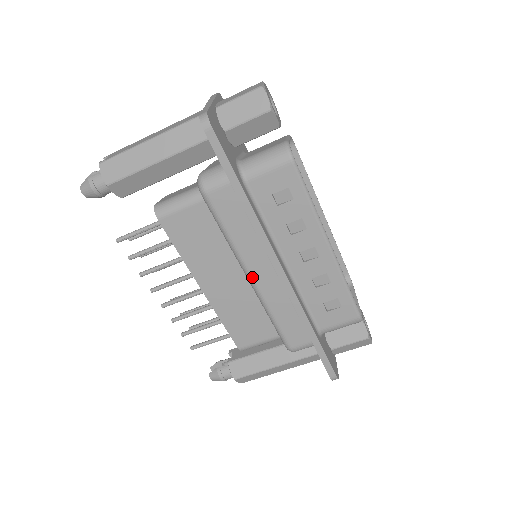
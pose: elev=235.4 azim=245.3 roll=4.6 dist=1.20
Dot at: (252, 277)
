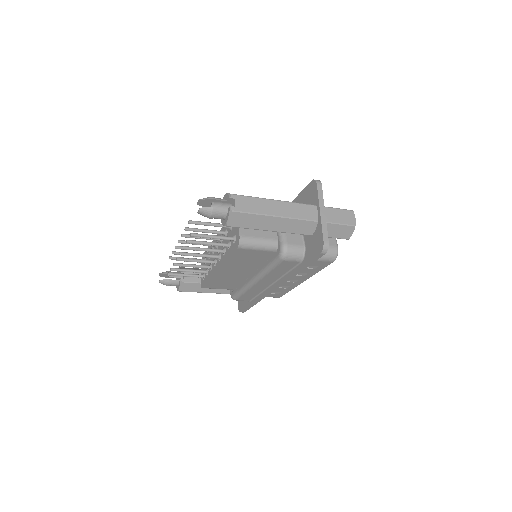
Dot at: (257, 282)
